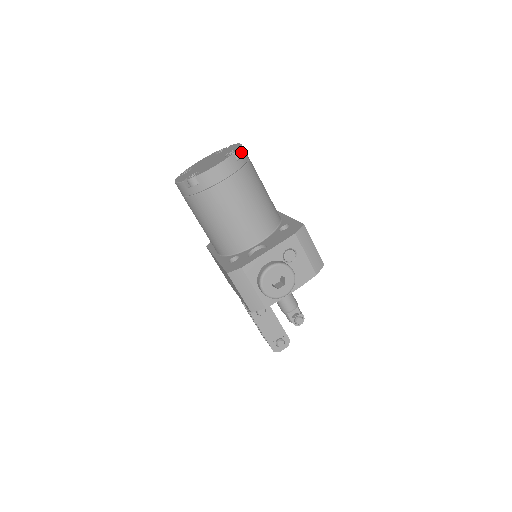
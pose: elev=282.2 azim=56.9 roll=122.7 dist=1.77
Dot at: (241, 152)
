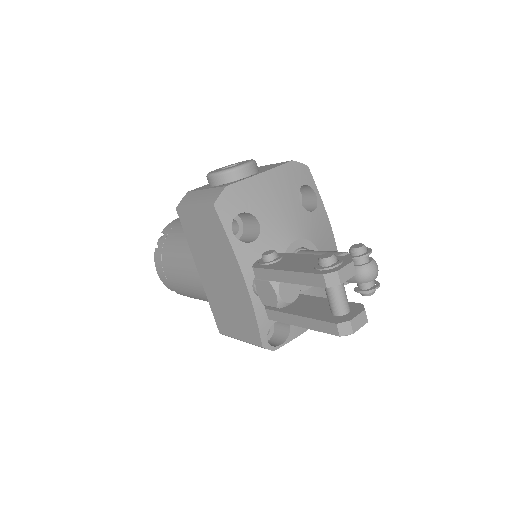
Dot at: occluded
